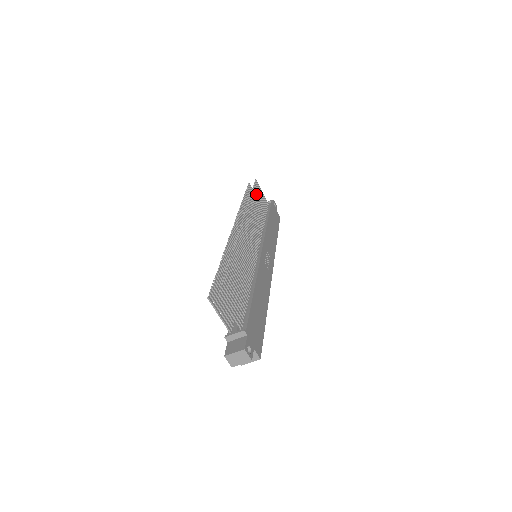
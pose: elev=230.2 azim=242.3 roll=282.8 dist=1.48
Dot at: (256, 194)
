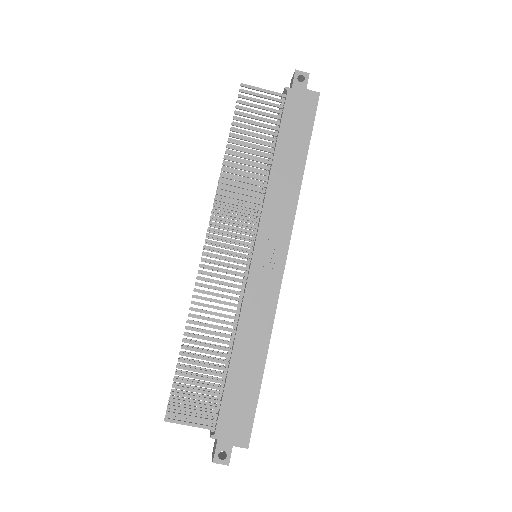
Dot at: (244, 122)
